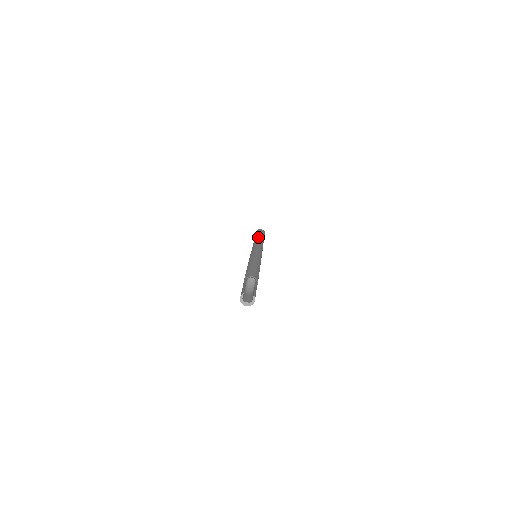
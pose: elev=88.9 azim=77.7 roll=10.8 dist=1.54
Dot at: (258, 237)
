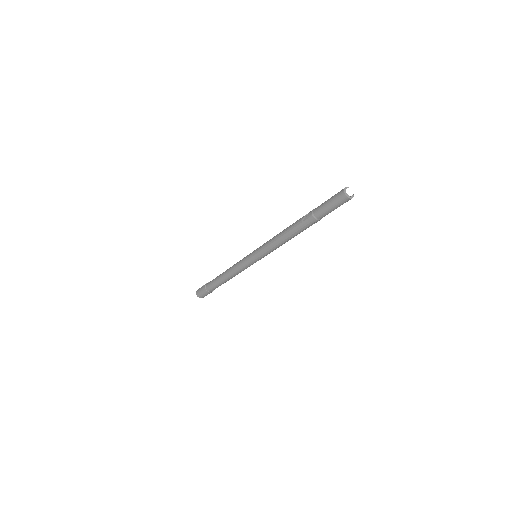
Dot at: occluded
